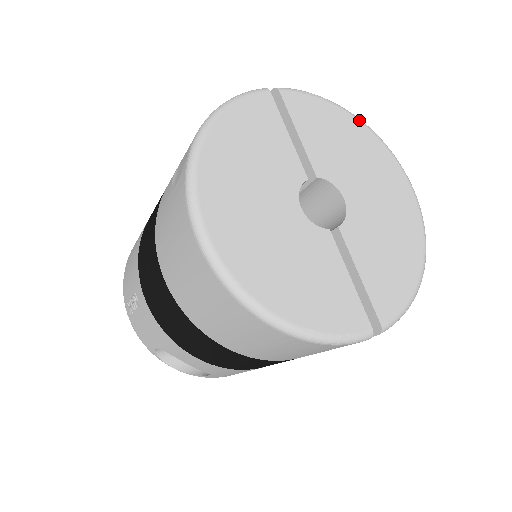
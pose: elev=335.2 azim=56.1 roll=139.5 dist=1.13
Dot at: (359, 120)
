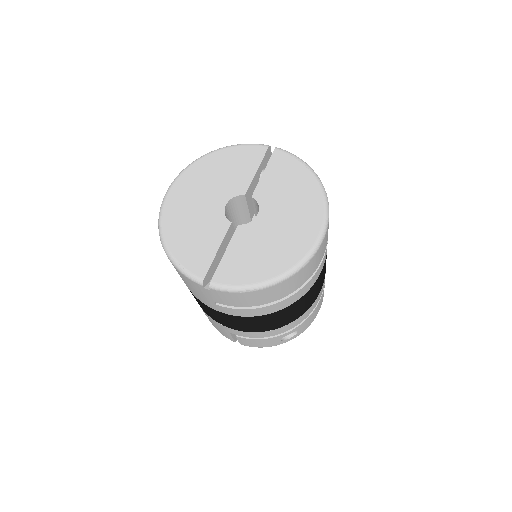
Dot at: (318, 183)
